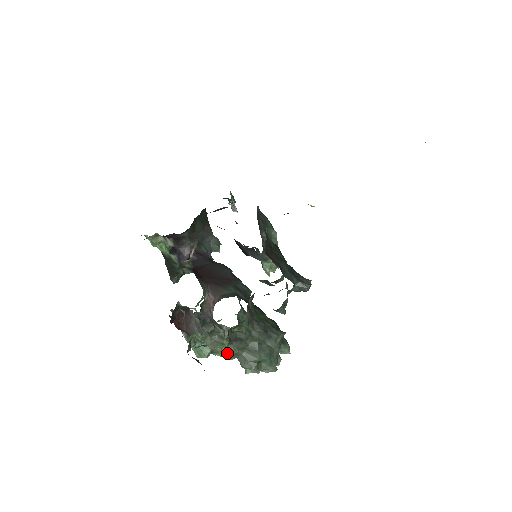
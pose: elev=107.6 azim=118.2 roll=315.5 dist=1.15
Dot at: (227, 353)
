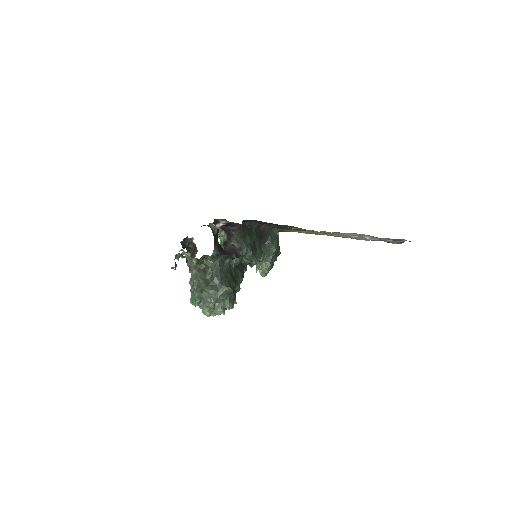
Dot at: (194, 276)
